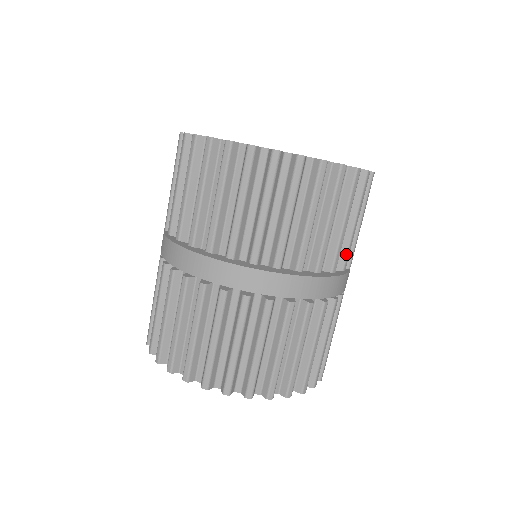
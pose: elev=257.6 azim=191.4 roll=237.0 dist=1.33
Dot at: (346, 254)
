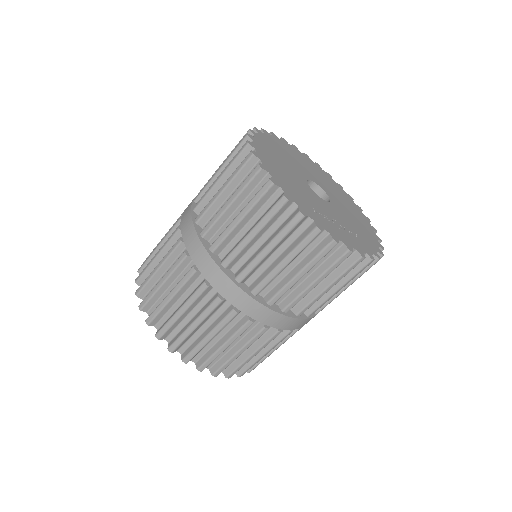
Dot at: (317, 307)
